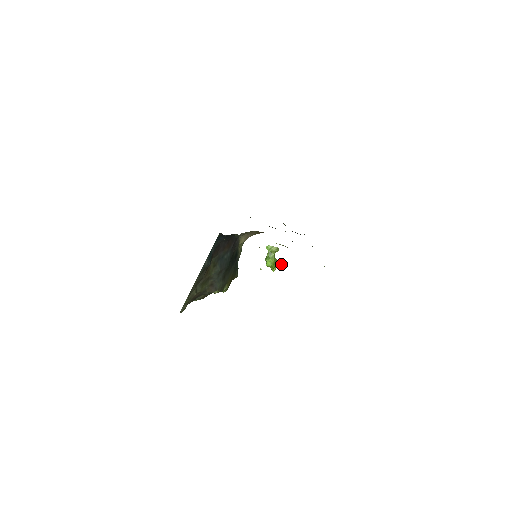
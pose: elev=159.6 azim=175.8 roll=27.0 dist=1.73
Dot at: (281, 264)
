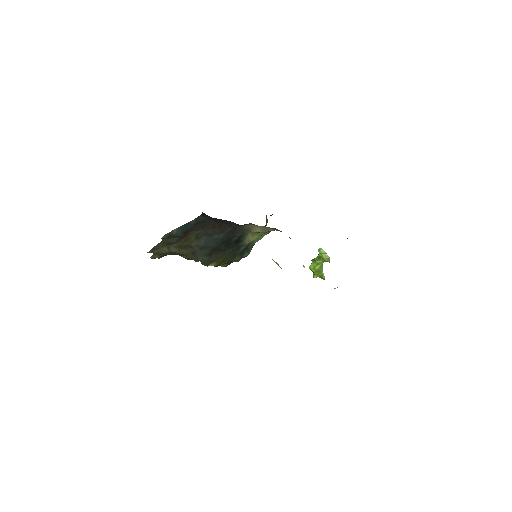
Dot at: occluded
